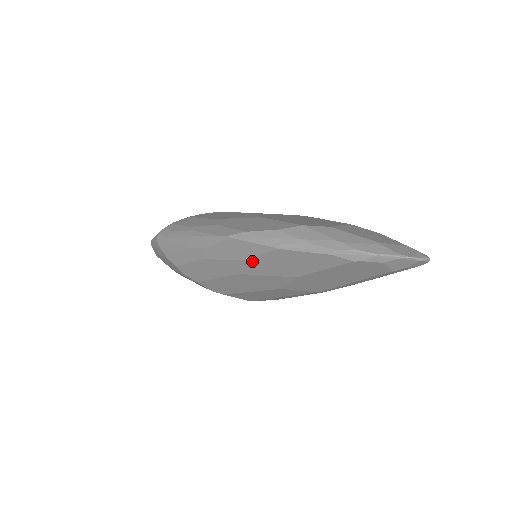
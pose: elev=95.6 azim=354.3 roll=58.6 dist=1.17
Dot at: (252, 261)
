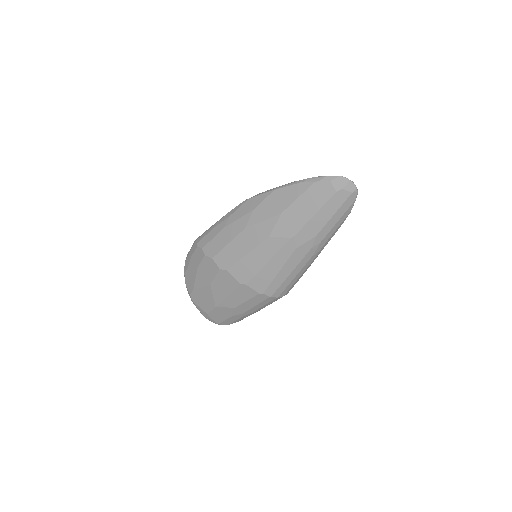
Dot at: (256, 210)
